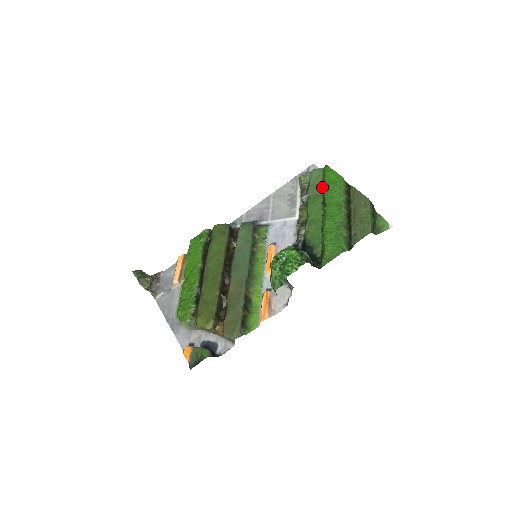
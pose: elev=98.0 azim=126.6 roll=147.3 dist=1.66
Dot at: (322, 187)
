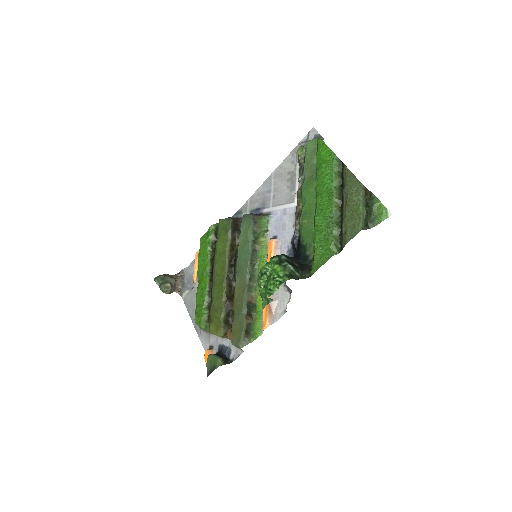
Dot at: (316, 166)
